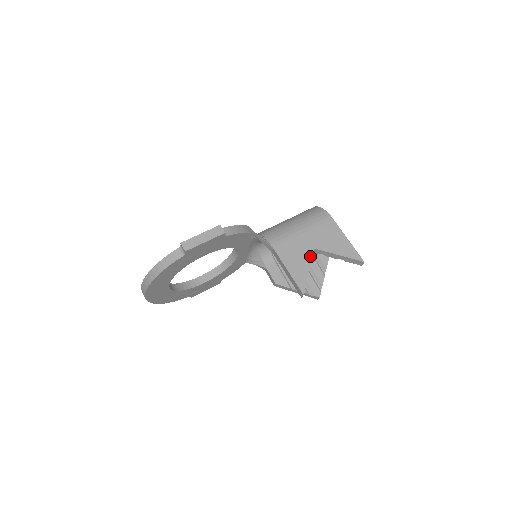
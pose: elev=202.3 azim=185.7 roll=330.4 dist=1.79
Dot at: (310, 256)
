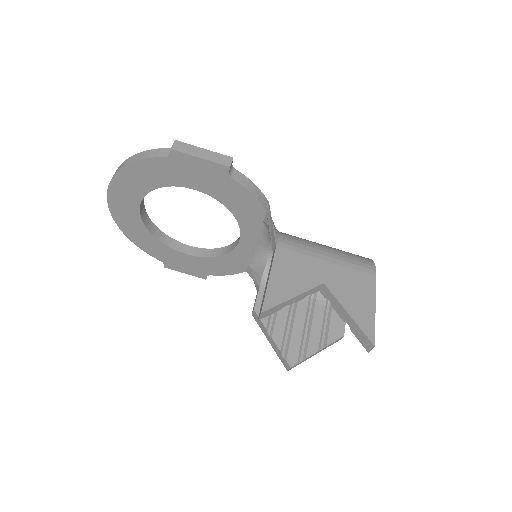
Dot at: (311, 285)
